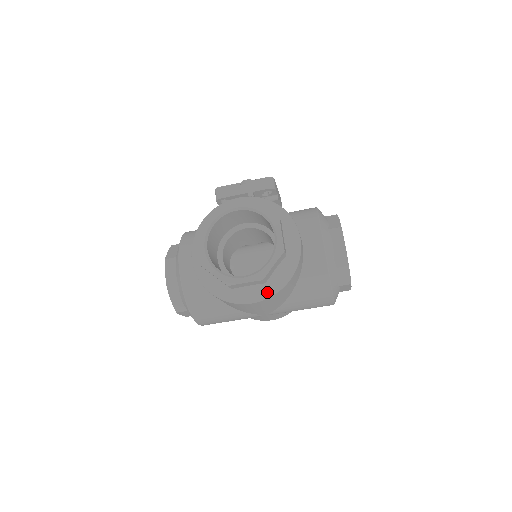
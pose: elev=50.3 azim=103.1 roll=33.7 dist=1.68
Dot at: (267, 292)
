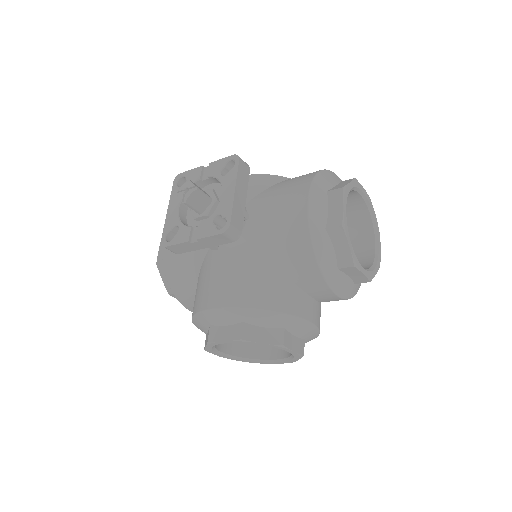
Dot at: occluded
